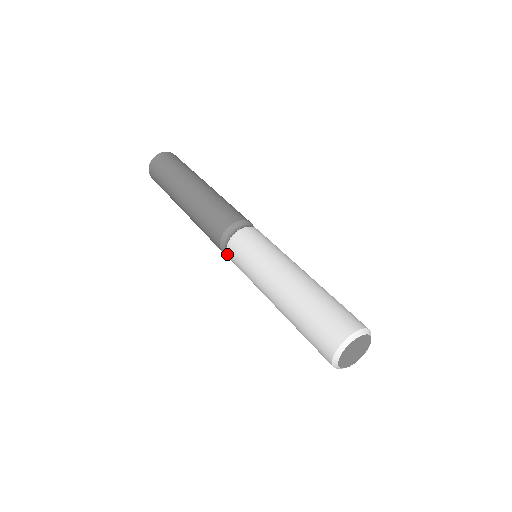
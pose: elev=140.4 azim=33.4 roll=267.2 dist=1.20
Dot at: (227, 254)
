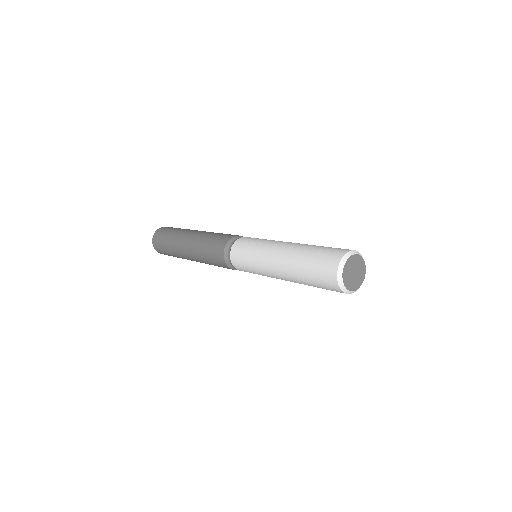
Dot at: (232, 248)
